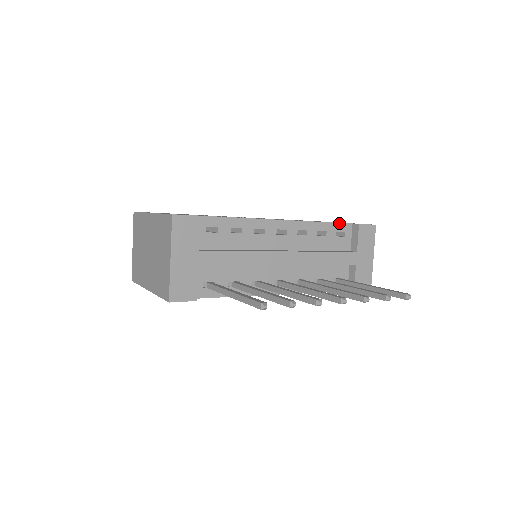
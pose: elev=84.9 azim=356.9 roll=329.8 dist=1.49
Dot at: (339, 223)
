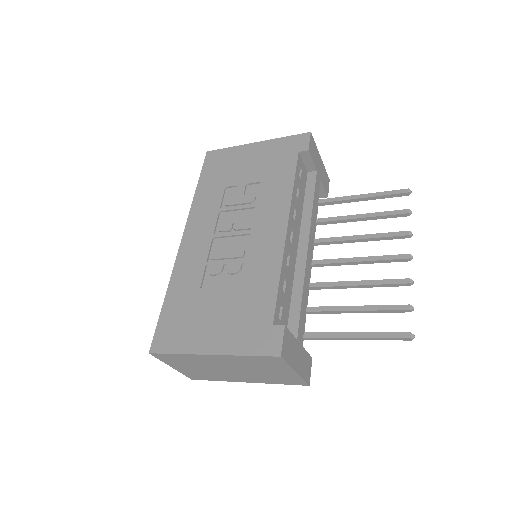
Dot at: (296, 167)
